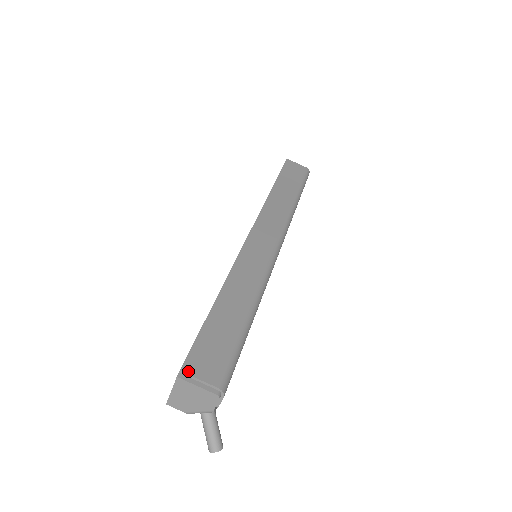
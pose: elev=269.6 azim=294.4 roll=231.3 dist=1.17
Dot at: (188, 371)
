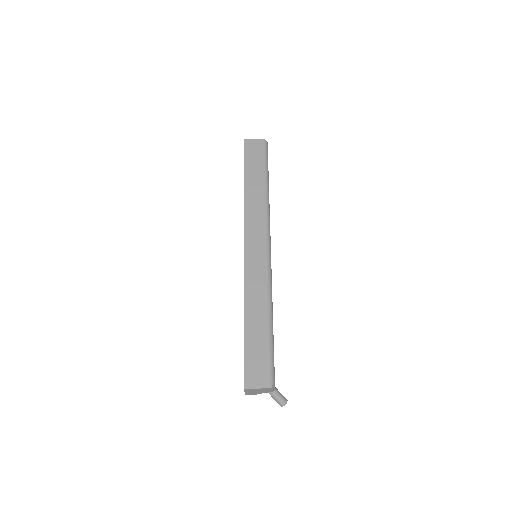
Dot at: (249, 383)
